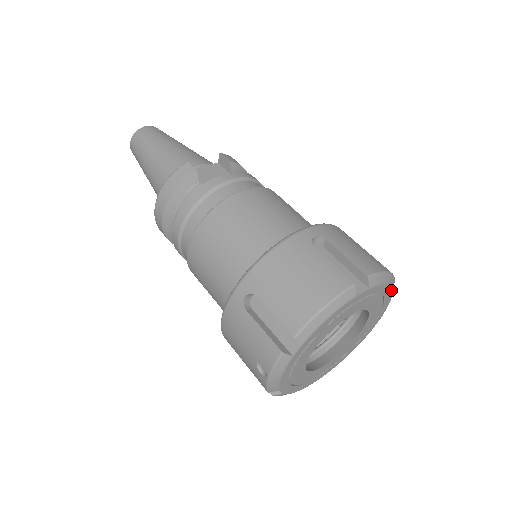
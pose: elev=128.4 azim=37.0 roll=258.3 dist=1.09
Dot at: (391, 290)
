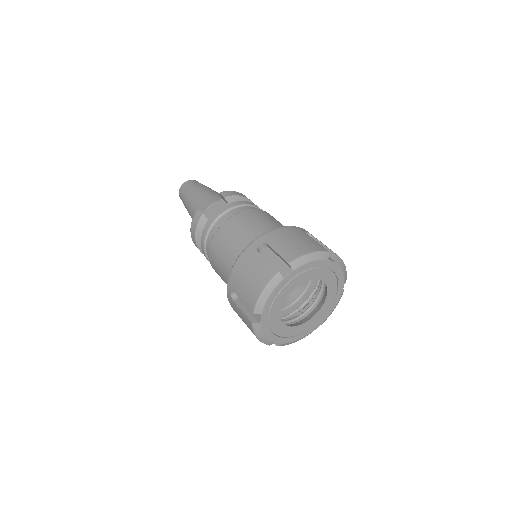
Dot at: (328, 261)
